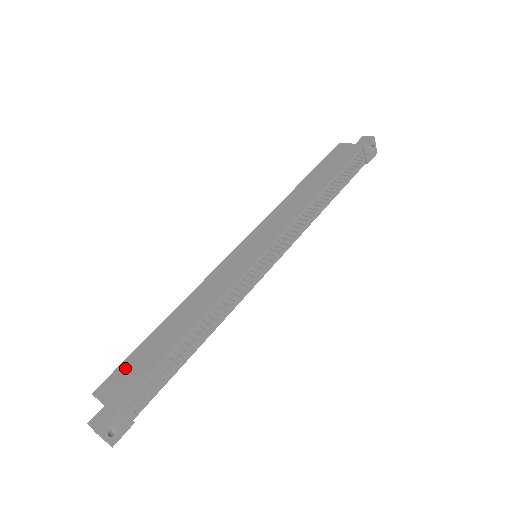
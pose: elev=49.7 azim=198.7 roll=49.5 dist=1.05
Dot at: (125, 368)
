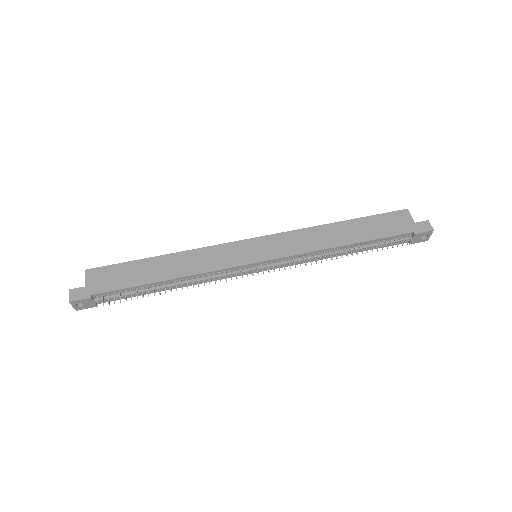
Dot at: (113, 270)
